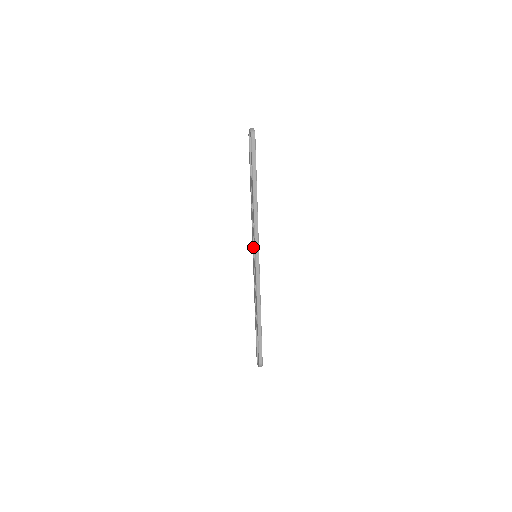
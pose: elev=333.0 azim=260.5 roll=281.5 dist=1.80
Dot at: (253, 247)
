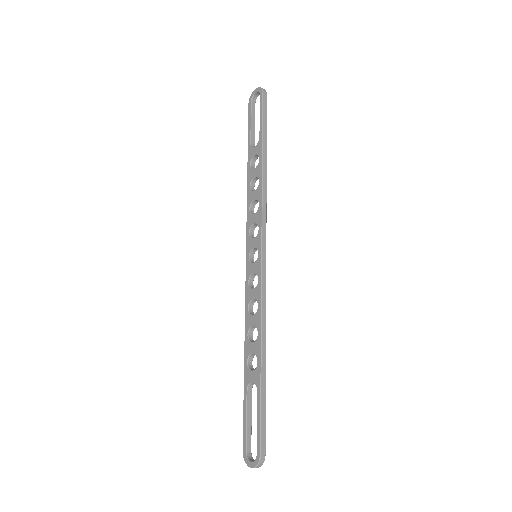
Dot at: (252, 242)
